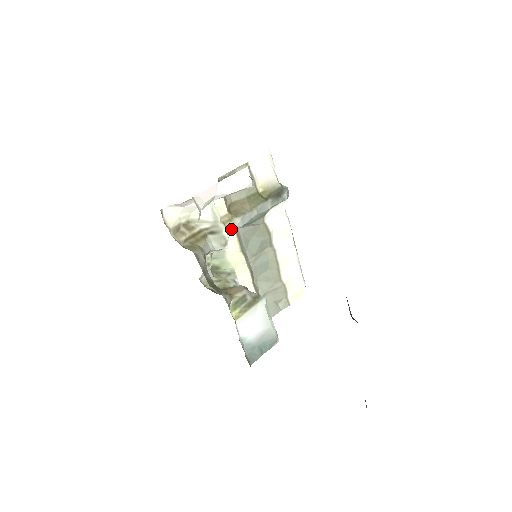
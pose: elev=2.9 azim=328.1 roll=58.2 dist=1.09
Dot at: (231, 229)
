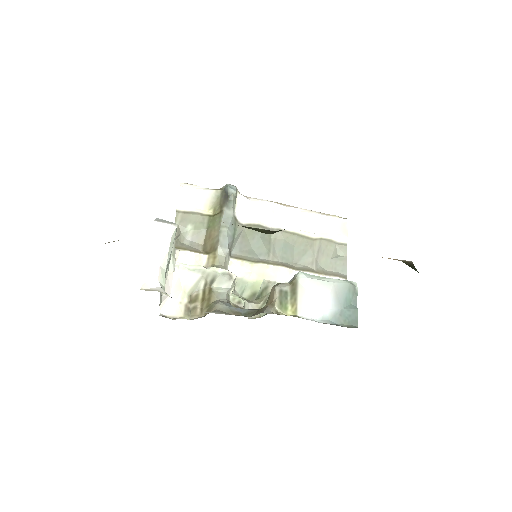
Dot at: (223, 262)
